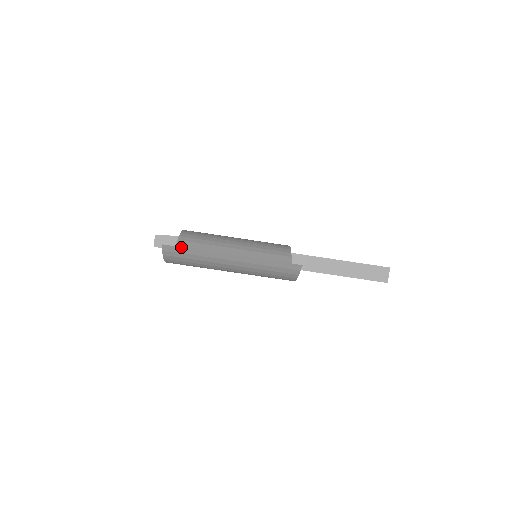
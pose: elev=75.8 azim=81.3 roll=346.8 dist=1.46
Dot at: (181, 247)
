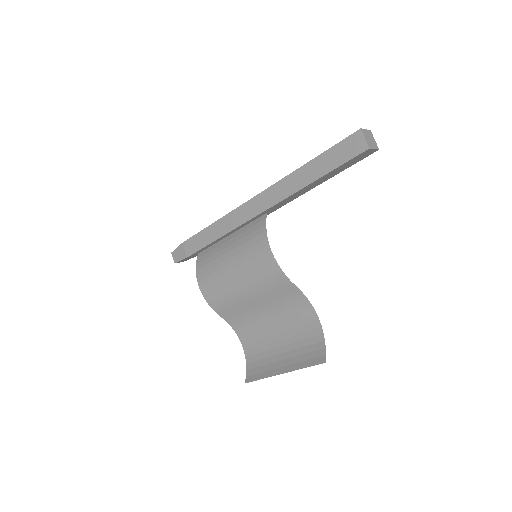
Dot at: occluded
